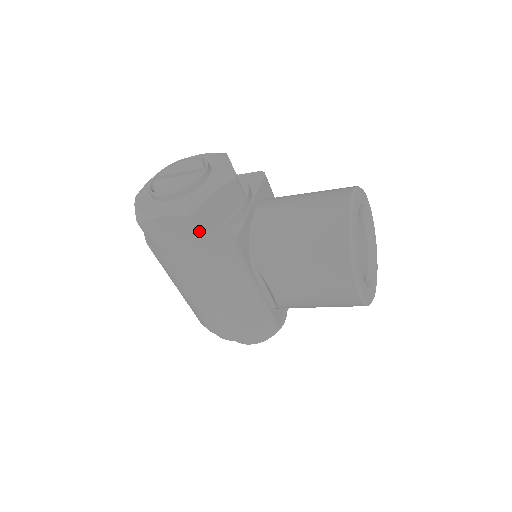
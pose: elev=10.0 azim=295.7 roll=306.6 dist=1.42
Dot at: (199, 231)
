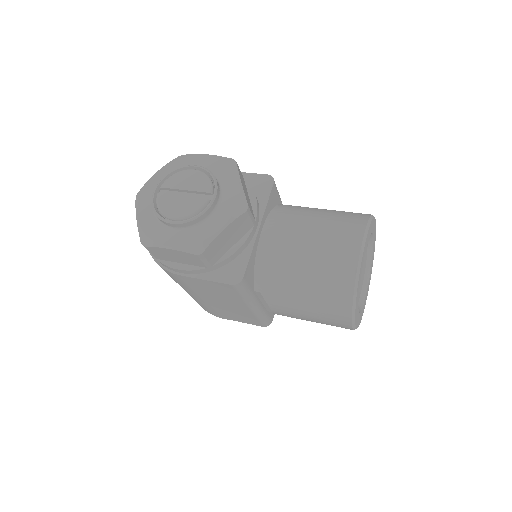
Dot at: (206, 263)
